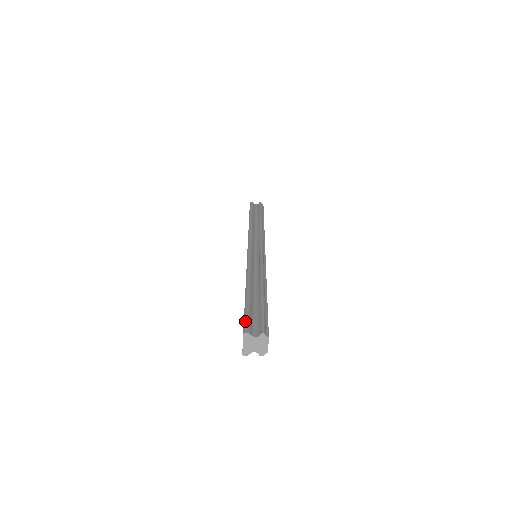
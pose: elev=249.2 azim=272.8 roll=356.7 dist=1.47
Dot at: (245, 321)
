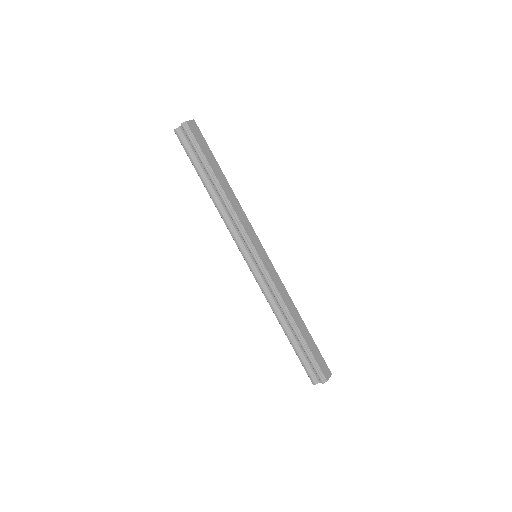
Dot at: (307, 374)
